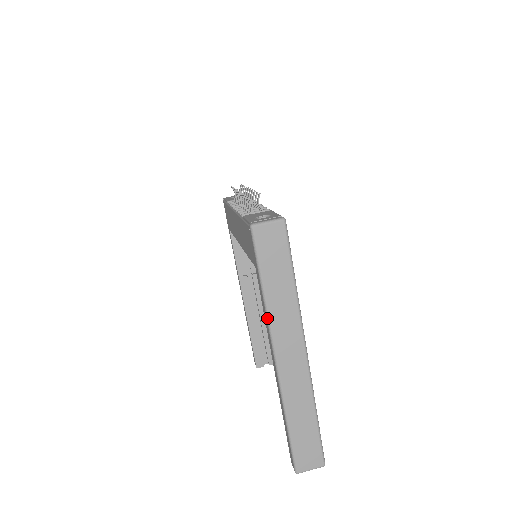
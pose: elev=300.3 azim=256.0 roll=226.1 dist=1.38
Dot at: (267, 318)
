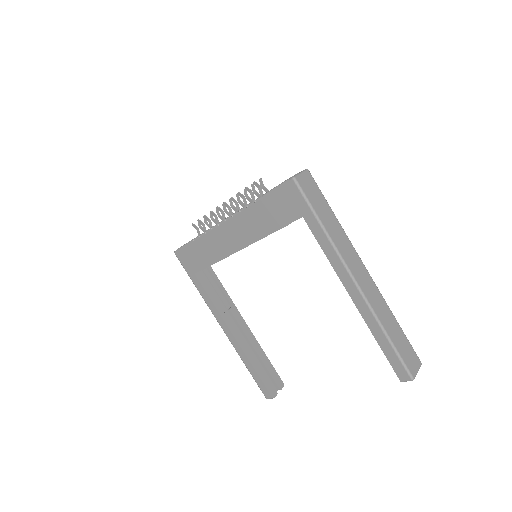
Dot at: (335, 248)
